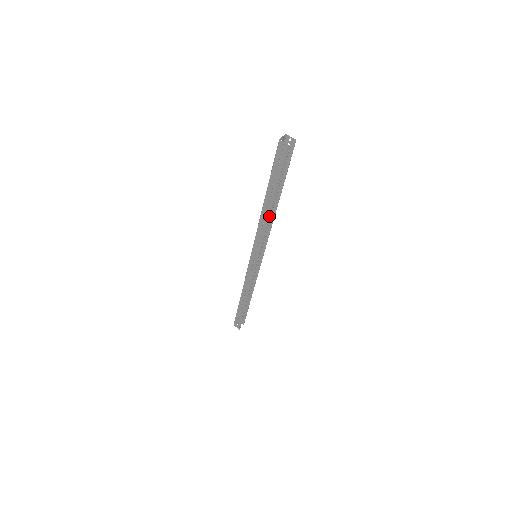
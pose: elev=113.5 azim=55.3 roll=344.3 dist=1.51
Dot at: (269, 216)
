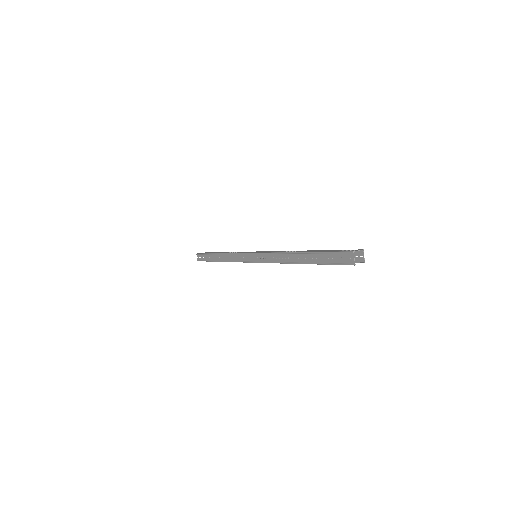
Dot at: (291, 262)
